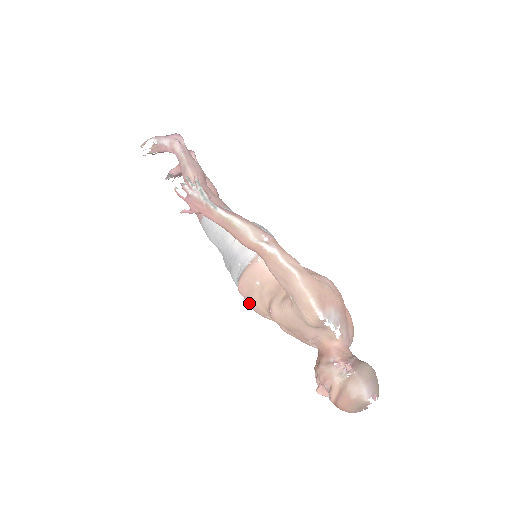
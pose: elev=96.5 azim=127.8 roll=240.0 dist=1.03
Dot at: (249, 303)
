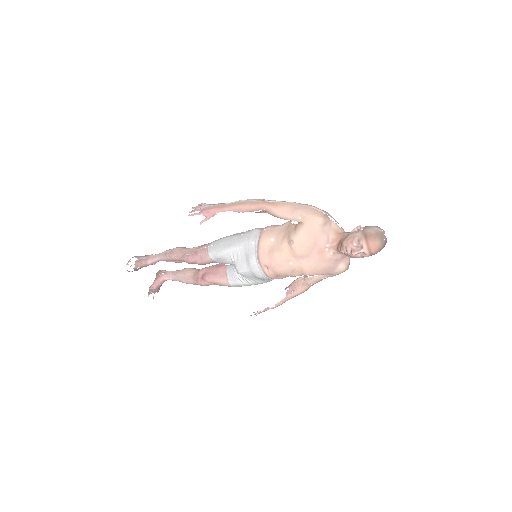
Dot at: (273, 262)
